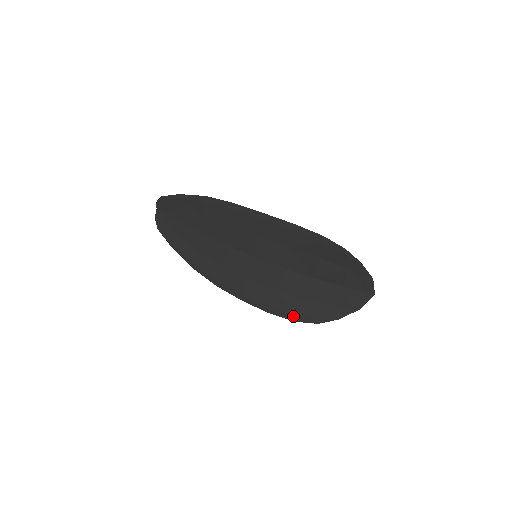
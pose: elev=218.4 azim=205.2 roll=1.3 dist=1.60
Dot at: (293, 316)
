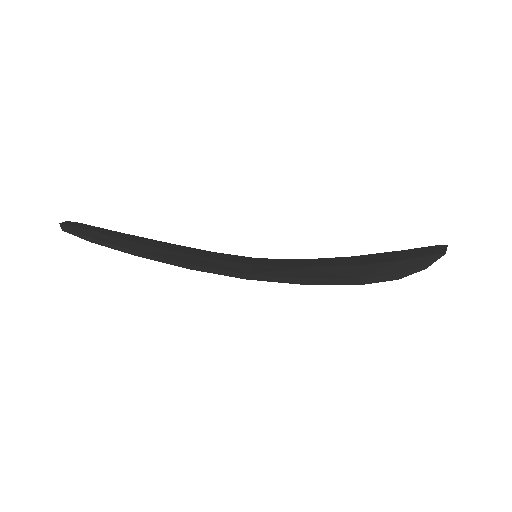
Dot at: occluded
